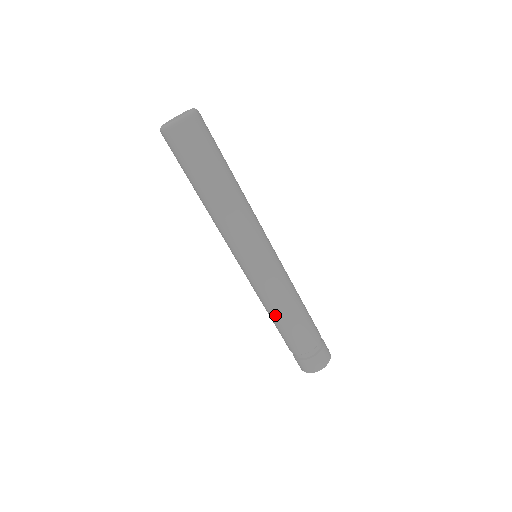
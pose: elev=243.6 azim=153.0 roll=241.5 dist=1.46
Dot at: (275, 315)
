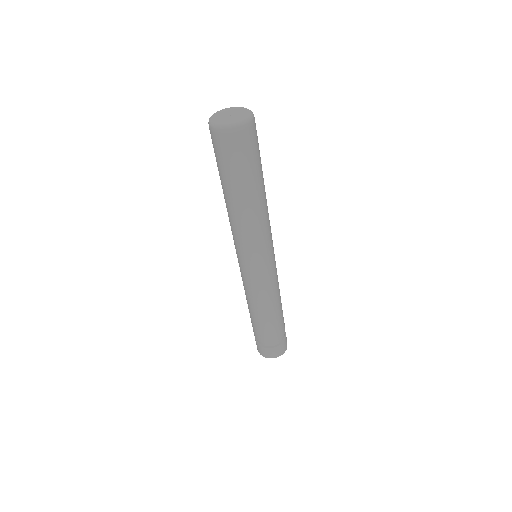
Dot at: (266, 310)
